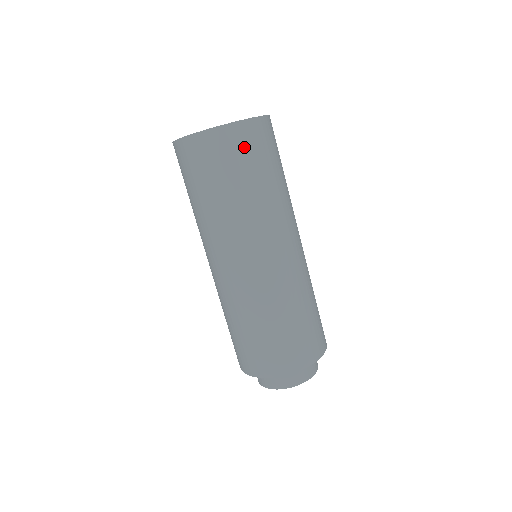
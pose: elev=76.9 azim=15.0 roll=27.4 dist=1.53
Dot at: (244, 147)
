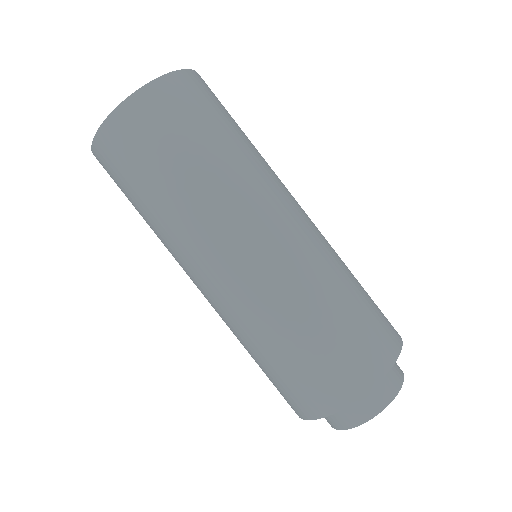
Dot at: (190, 101)
